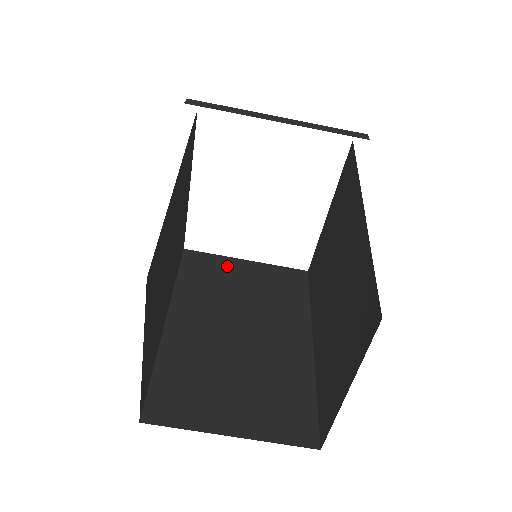
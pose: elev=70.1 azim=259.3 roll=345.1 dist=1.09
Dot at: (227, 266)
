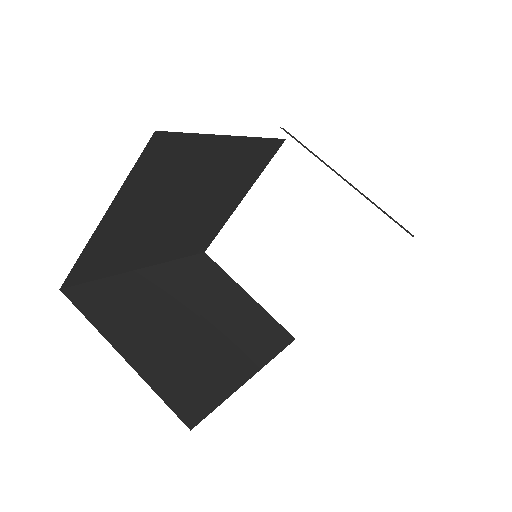
Dot at: (229, 284)
